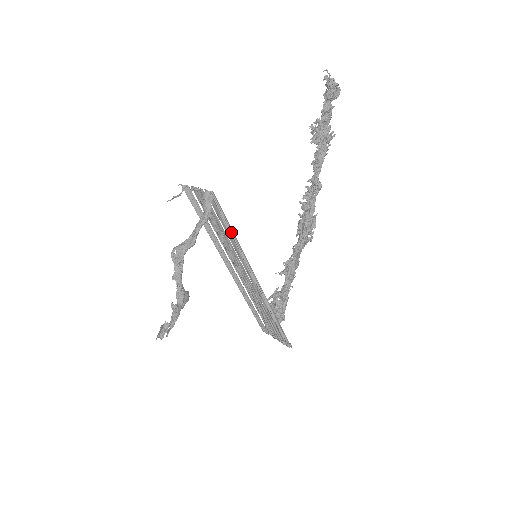
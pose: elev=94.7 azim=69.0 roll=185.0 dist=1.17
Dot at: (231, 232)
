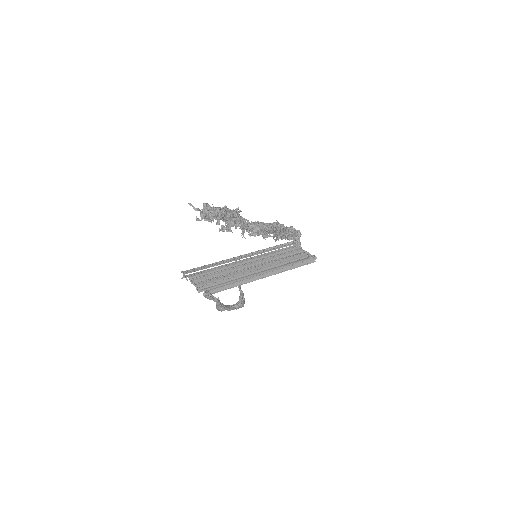
Dot at: (234, 280)
